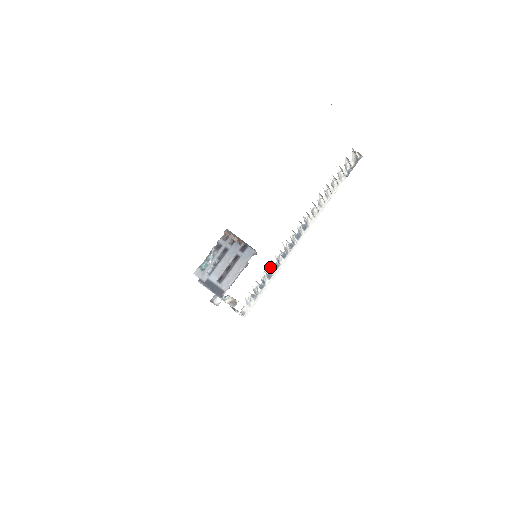
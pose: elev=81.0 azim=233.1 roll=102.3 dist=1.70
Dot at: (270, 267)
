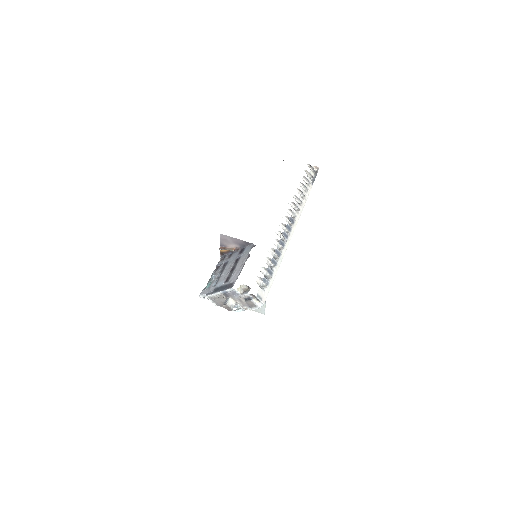
Dot at: (272, 255)
